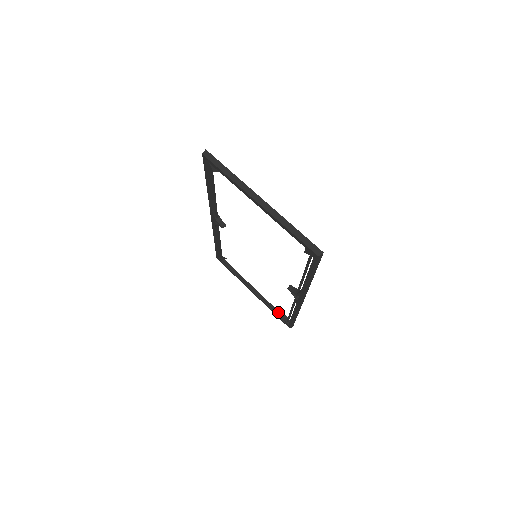
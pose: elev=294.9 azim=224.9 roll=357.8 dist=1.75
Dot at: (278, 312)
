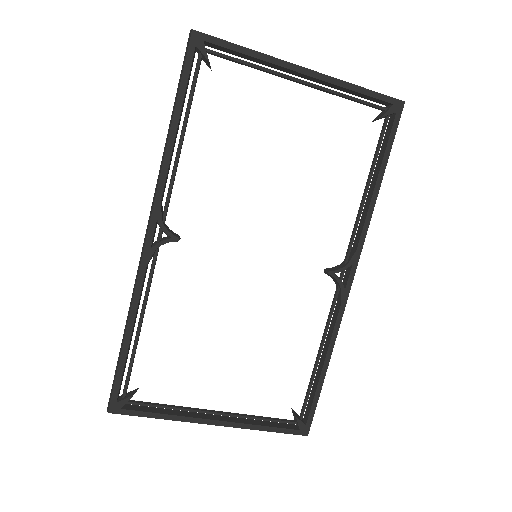
Dot at: (277, 418)
